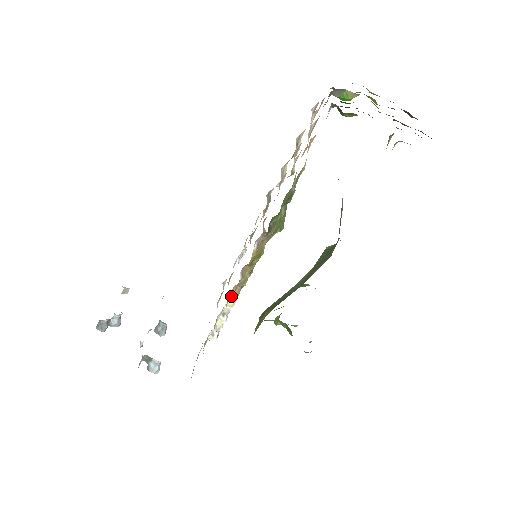
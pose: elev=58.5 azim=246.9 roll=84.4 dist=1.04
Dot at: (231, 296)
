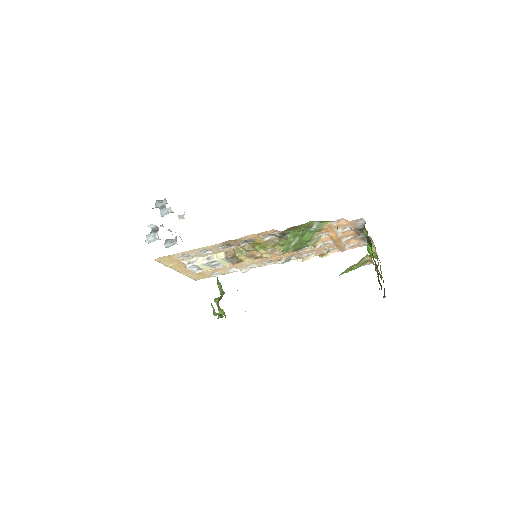
Dot at: (224, 253)
